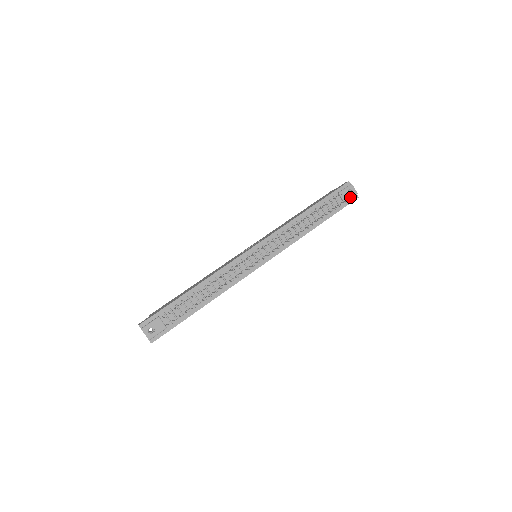
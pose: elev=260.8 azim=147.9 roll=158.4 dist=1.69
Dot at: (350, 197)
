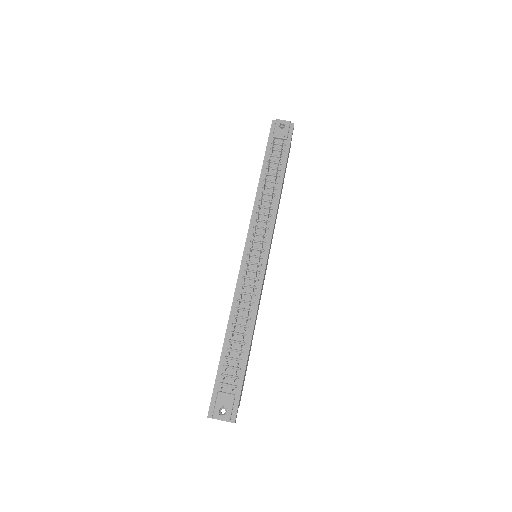
Dot at: (286, 130)
